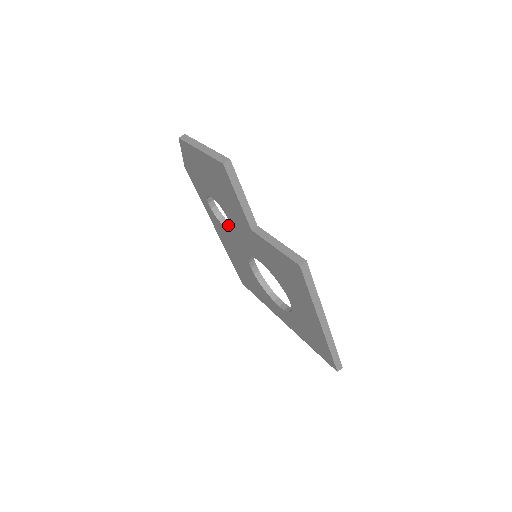
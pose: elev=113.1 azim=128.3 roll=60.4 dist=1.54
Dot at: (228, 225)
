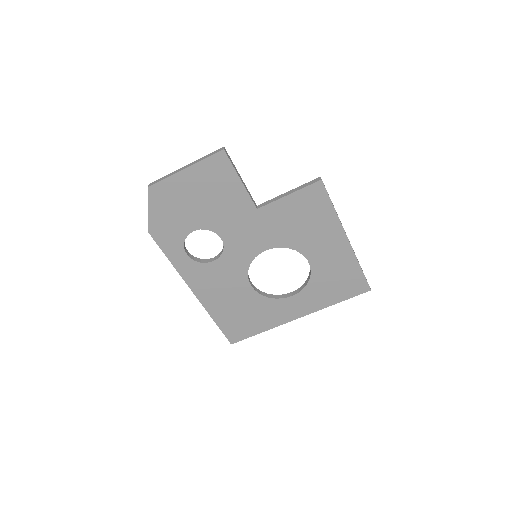
Dot at: (212, 259)
